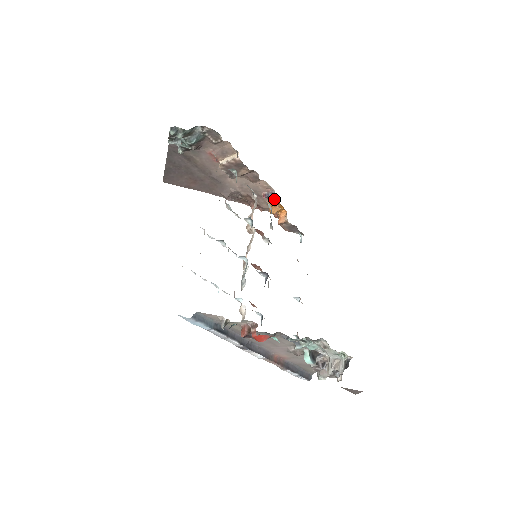
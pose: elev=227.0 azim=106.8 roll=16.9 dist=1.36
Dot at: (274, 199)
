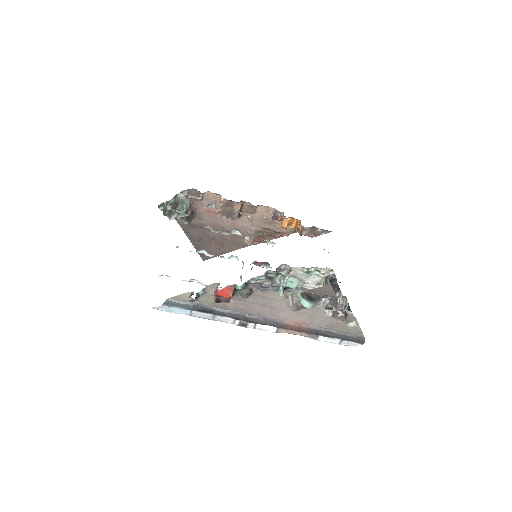
Dot at: (285, 217)
